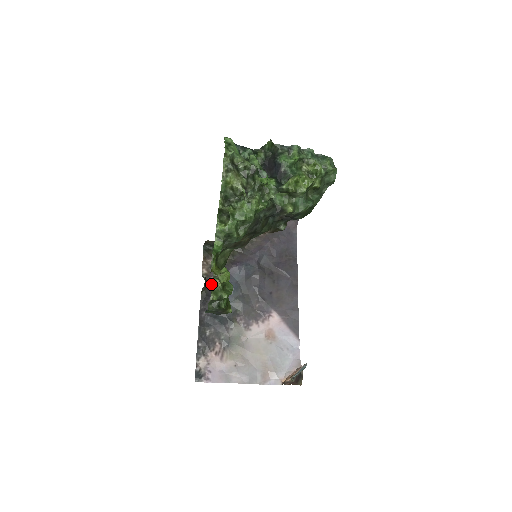
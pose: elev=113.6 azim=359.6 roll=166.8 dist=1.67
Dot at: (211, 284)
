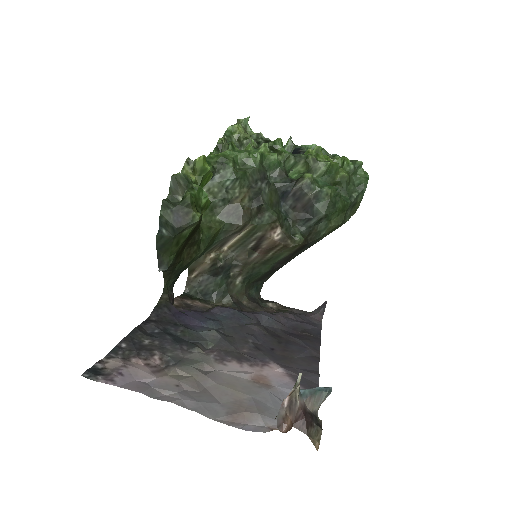
Dot at: occluded
